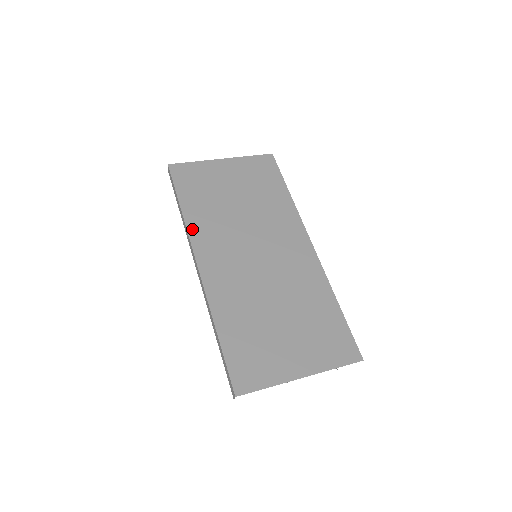
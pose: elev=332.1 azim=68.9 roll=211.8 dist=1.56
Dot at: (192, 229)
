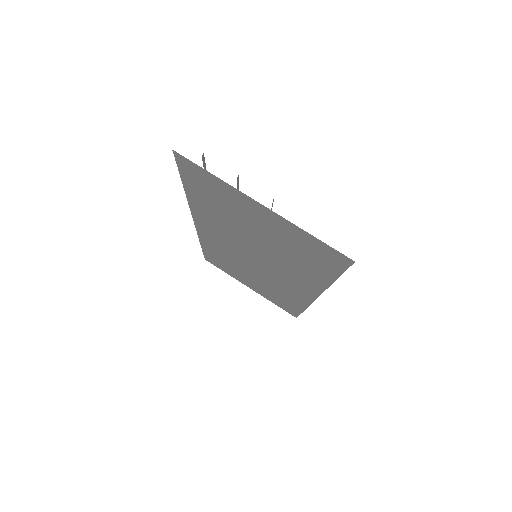
Dot at: (194, 209)
